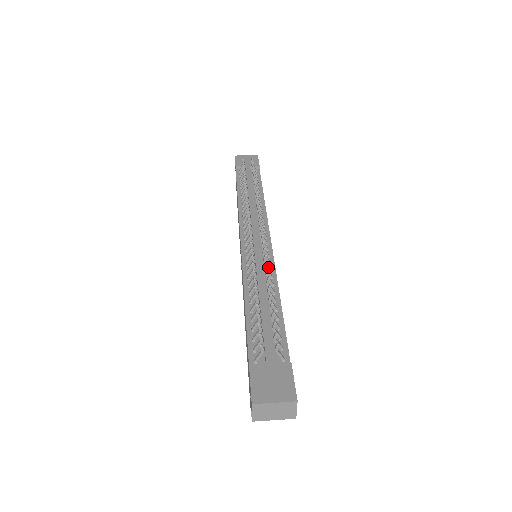
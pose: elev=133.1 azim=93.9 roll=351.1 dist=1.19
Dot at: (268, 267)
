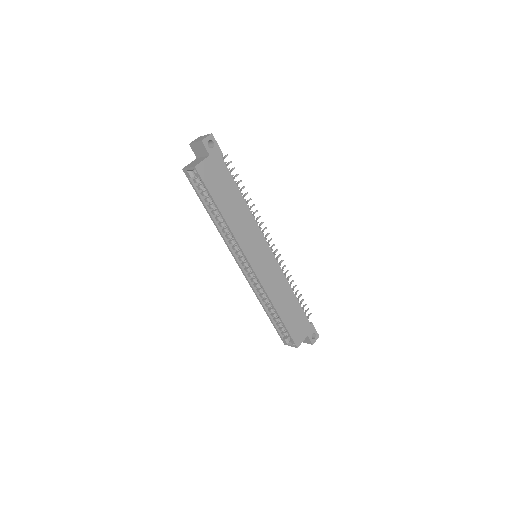
Dot at: occluded
